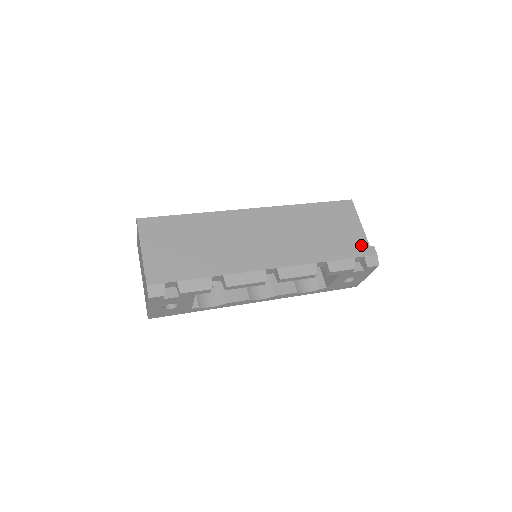
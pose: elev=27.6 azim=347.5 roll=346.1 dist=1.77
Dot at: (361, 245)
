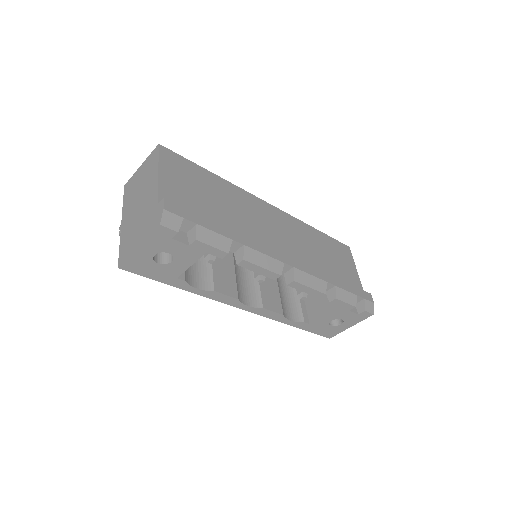
Dot at: occluded
